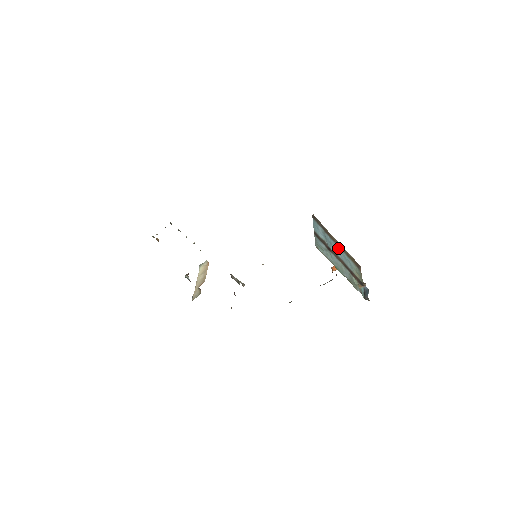
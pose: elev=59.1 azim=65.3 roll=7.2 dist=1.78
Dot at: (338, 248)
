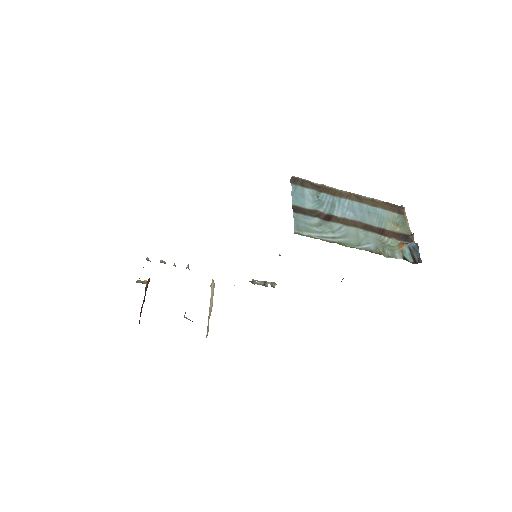
Dot at: (350, 204)
